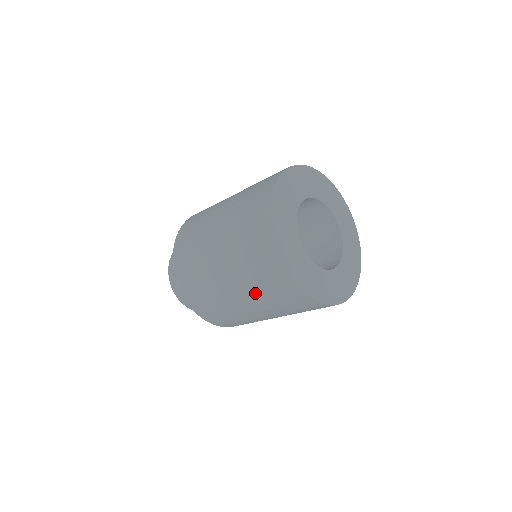
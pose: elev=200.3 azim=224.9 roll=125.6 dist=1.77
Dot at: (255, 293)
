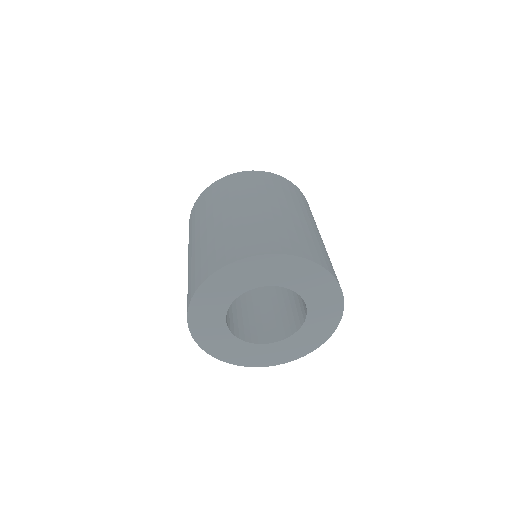
Dot at: occluded
